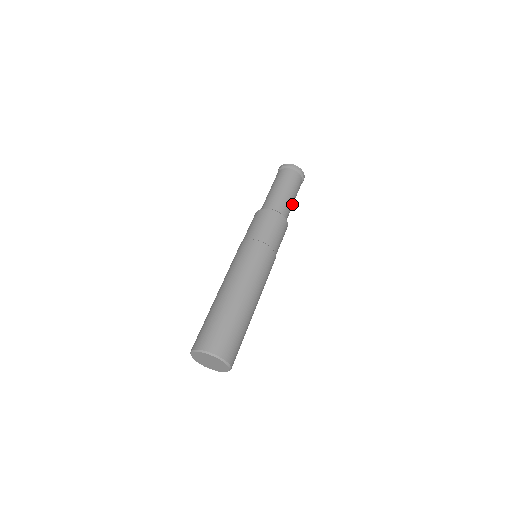
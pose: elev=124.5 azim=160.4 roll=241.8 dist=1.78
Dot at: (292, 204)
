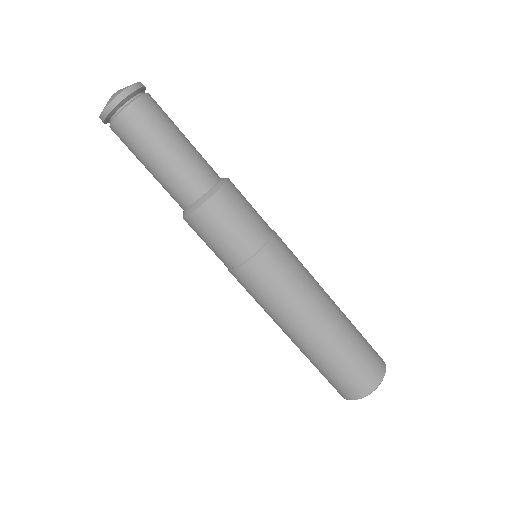
Dot at: (177, 157)
